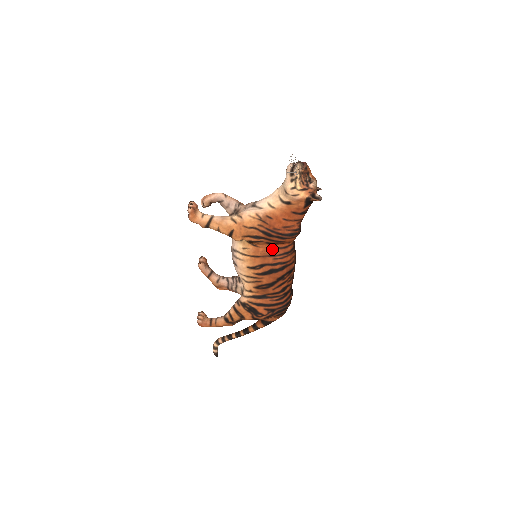
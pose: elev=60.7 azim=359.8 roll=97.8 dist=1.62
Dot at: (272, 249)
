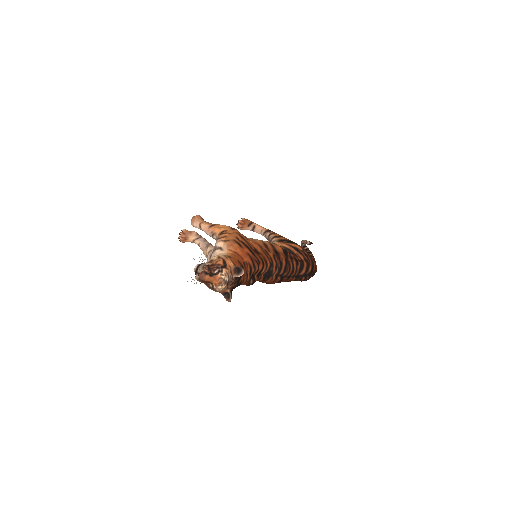
Dot at: occluded
